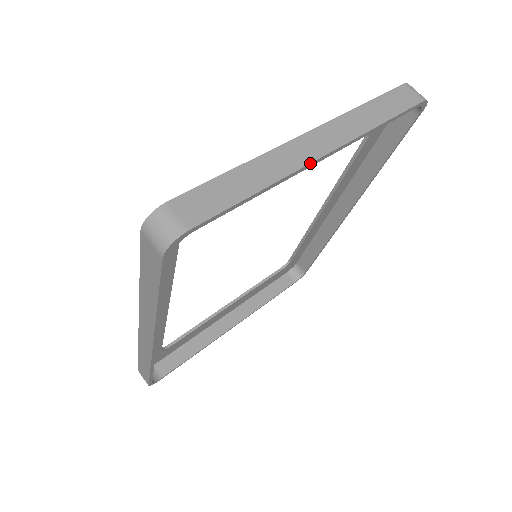
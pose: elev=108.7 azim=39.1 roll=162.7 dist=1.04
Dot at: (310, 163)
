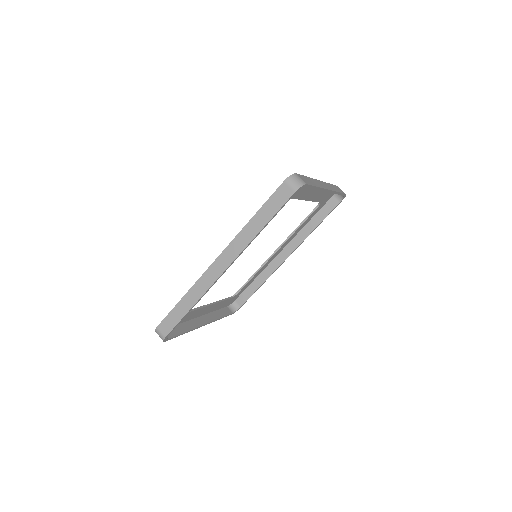
Dot at: (326, 189)
